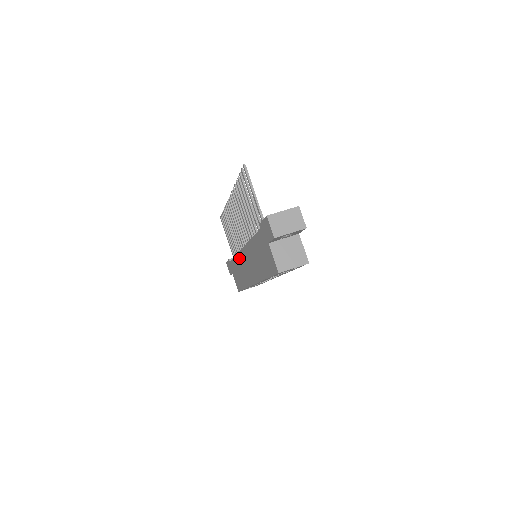
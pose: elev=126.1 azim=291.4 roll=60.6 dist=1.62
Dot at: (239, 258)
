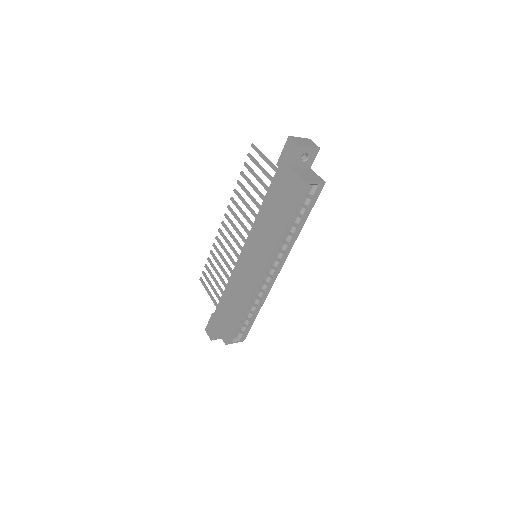
Dot at: (235, 274)
